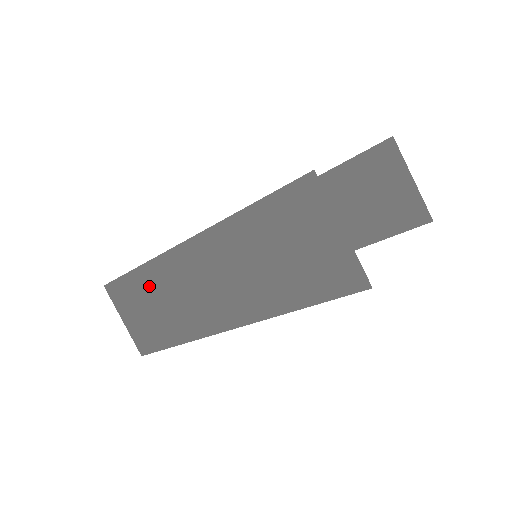
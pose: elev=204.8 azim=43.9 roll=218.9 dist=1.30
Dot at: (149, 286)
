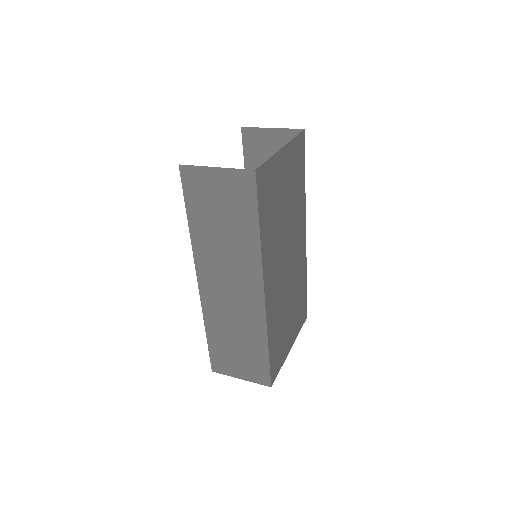
Dot at: (220, 333)
